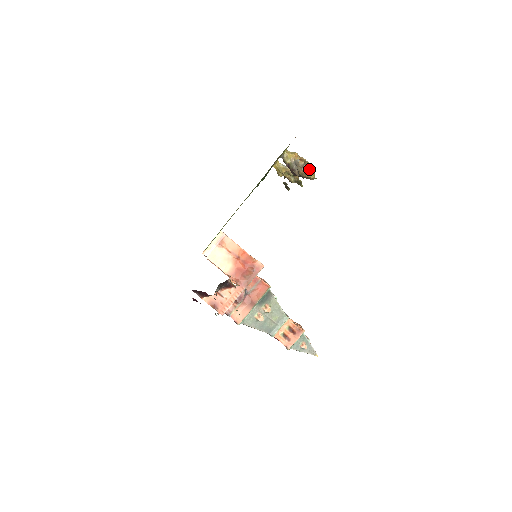
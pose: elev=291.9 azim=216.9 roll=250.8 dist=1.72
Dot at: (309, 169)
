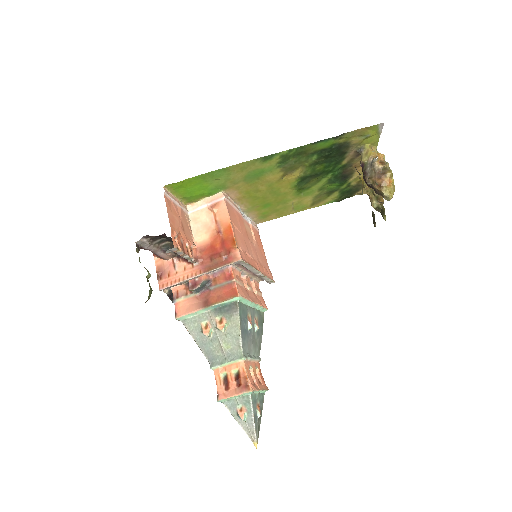
Dot at: (387, 180)
